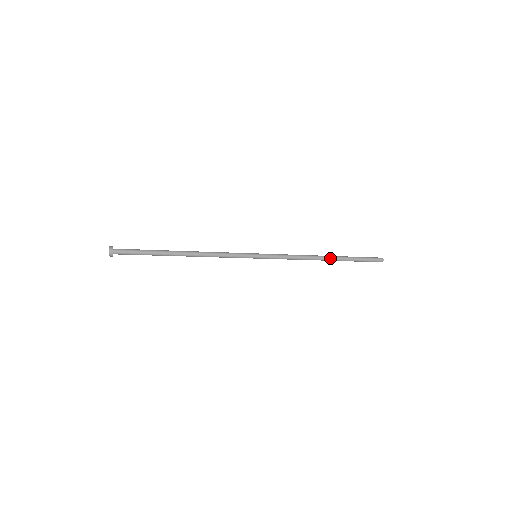
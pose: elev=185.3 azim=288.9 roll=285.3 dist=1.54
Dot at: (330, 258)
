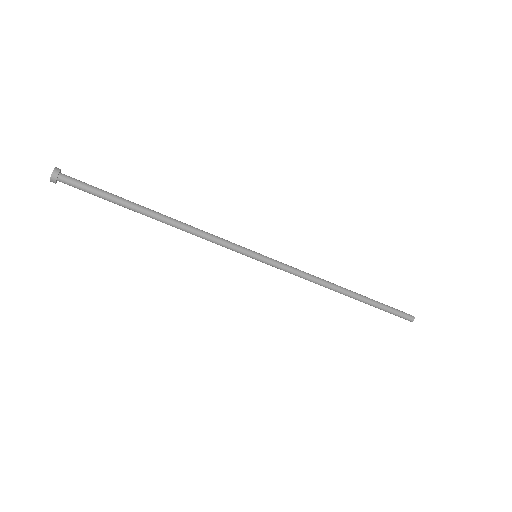
Dot at: (349, 290)
